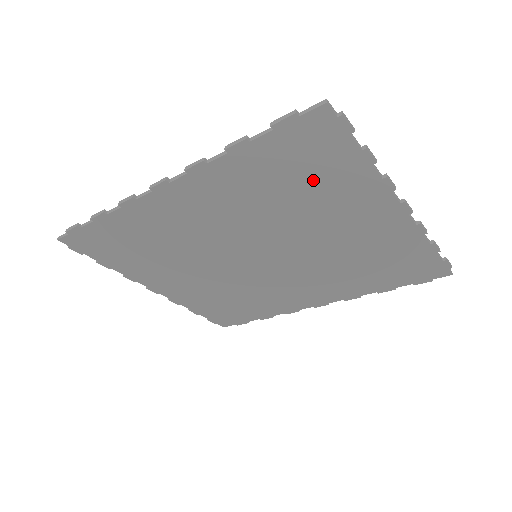
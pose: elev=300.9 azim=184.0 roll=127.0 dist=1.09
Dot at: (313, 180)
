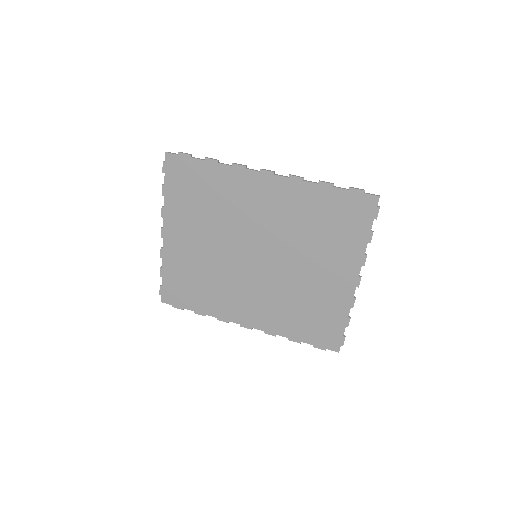
Dot at: (337, 230)
